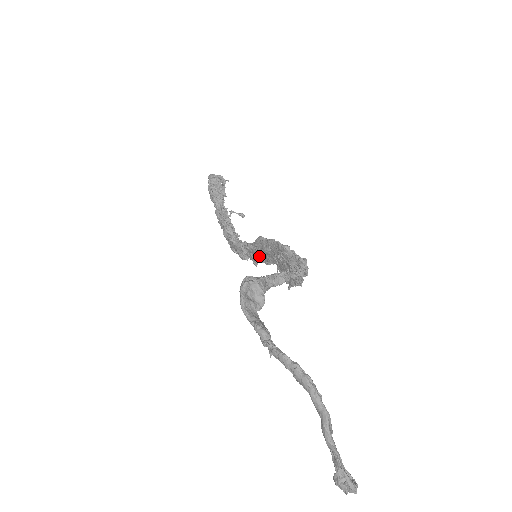
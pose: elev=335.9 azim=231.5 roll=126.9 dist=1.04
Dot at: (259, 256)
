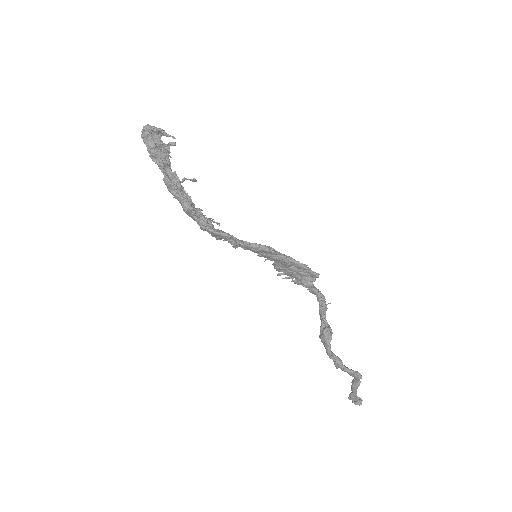
Dot at: (251, 250)
